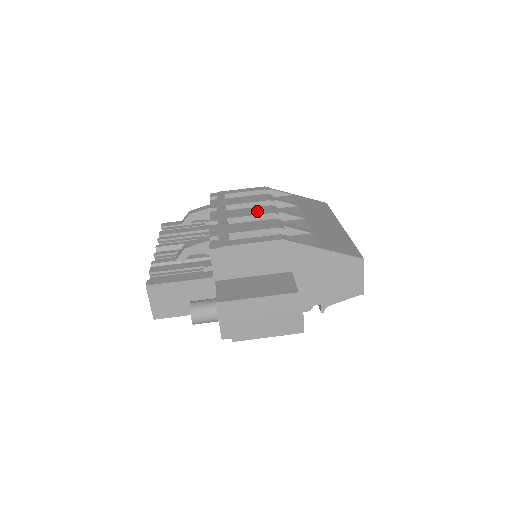
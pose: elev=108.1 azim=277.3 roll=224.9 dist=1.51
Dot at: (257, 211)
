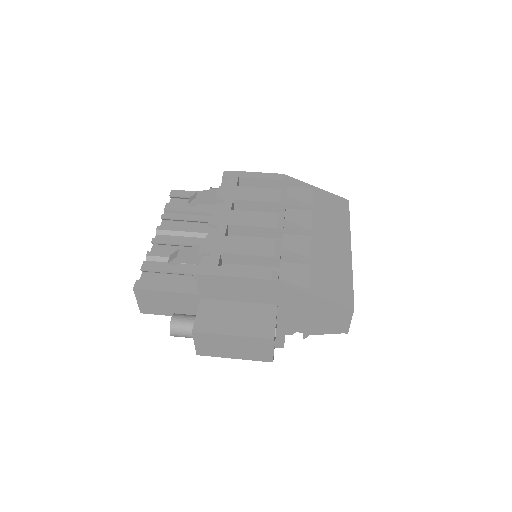
Dot at: (261, 220)
